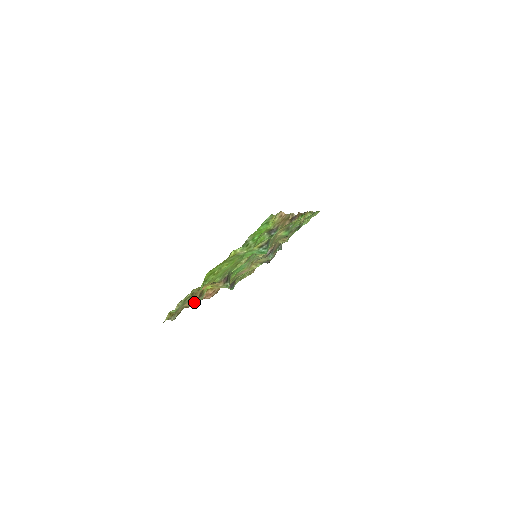
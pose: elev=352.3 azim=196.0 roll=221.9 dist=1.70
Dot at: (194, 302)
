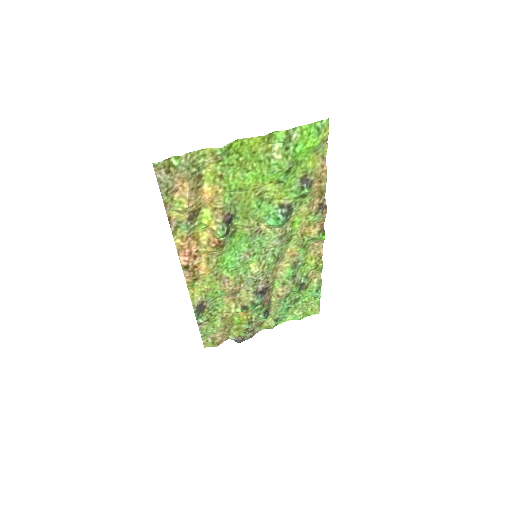
Dot at: (187, 205)
